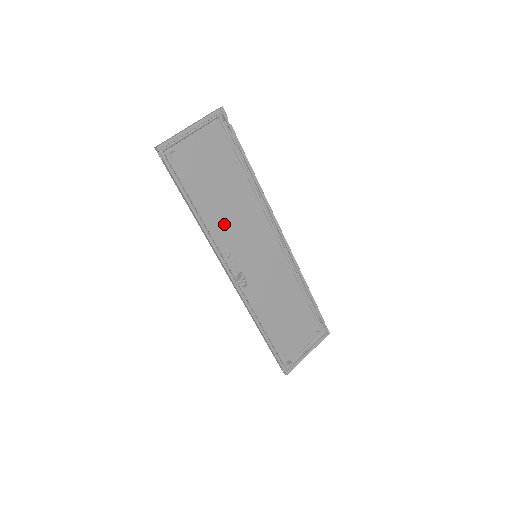
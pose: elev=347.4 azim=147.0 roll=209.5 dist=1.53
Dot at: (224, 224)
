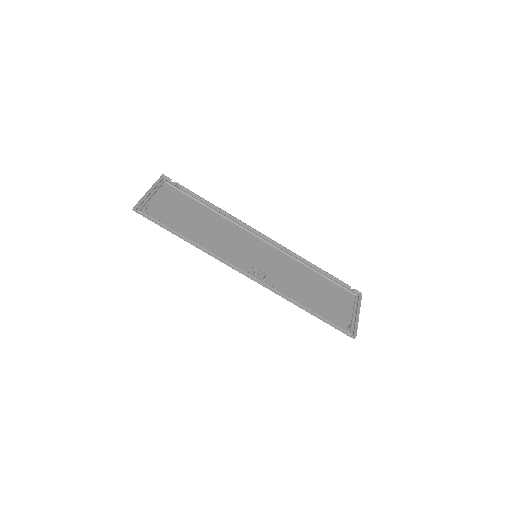
Dot at: (215, 242)
